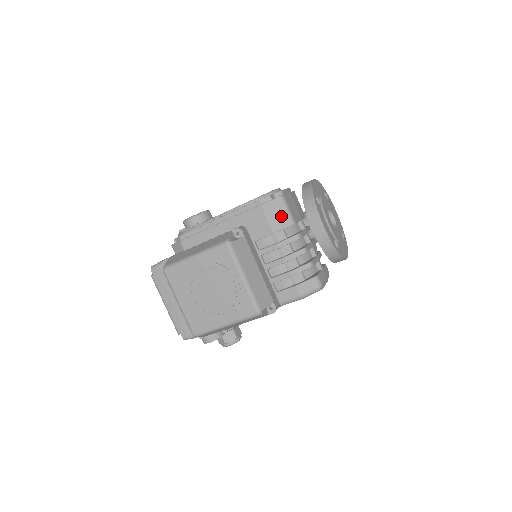
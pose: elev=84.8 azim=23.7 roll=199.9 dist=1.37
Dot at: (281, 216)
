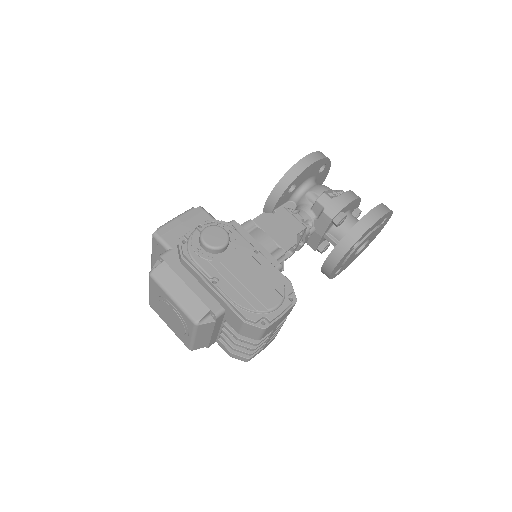
Dot at: (253, 334)
